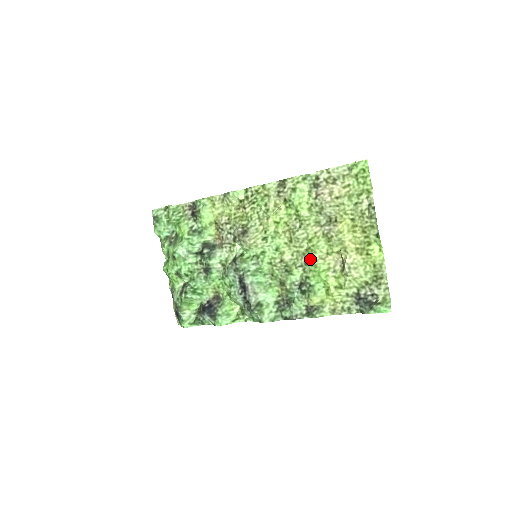
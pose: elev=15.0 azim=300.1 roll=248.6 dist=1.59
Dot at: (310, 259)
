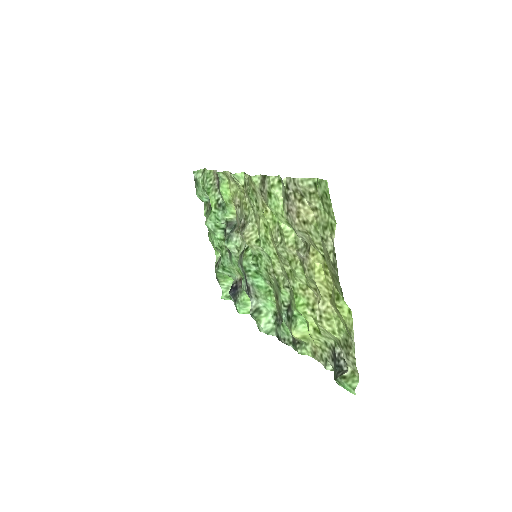
Dot at: (292, 284)
